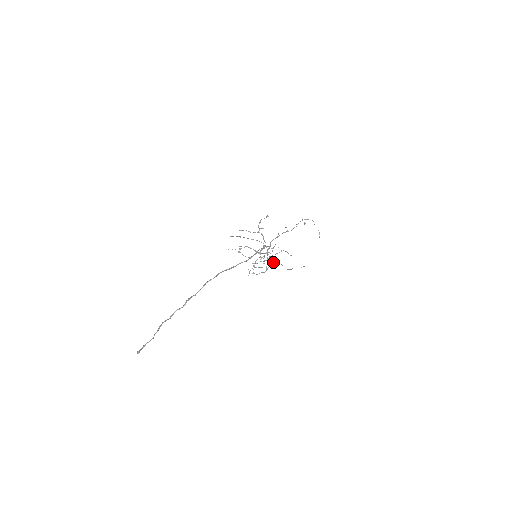
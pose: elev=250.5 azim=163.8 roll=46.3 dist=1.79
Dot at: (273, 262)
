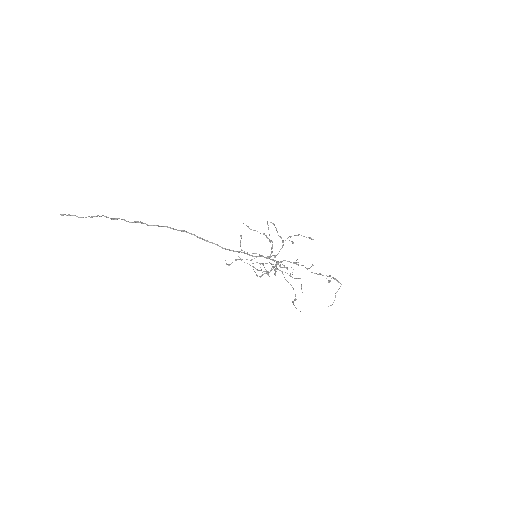
Dot at: occluded
